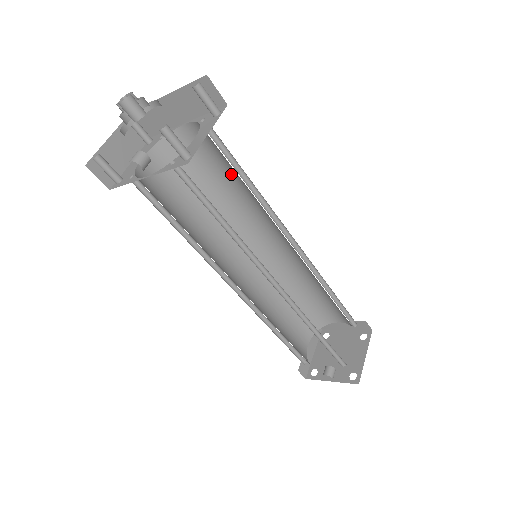
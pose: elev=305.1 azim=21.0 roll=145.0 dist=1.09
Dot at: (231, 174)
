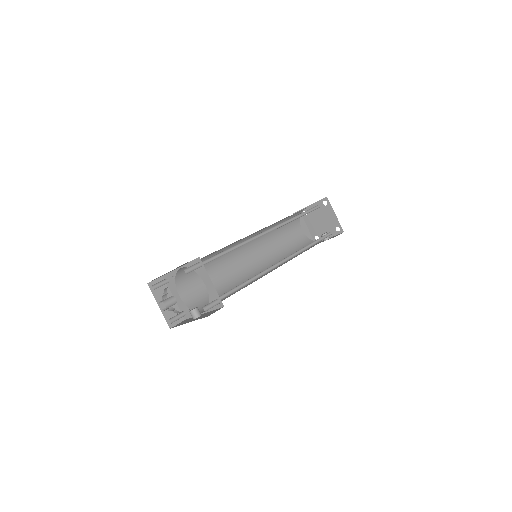
Dot at: occluded
